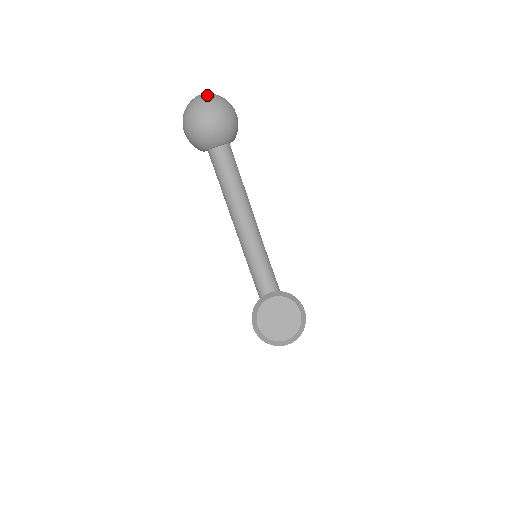
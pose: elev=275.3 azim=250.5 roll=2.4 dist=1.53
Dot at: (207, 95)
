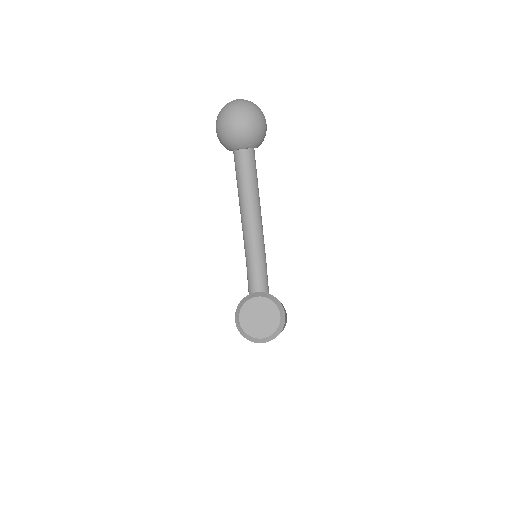
Dot at: (242, 101)
